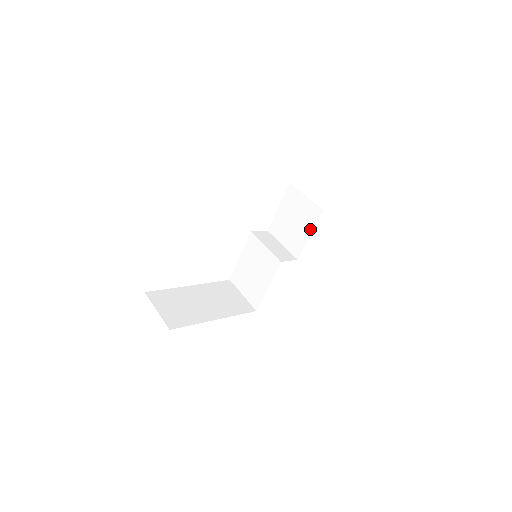
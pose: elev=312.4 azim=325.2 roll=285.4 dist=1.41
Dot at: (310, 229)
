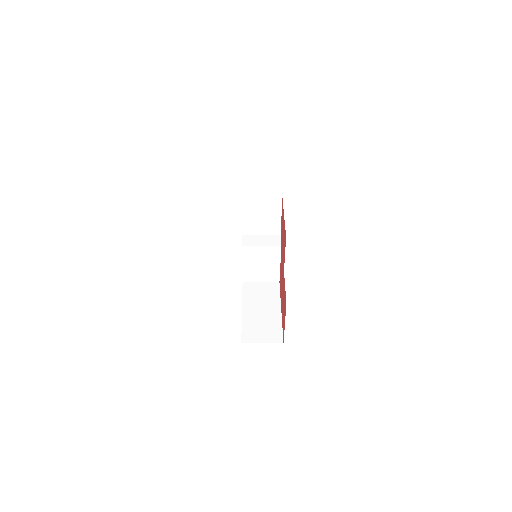
Dot at: (279, 213)
